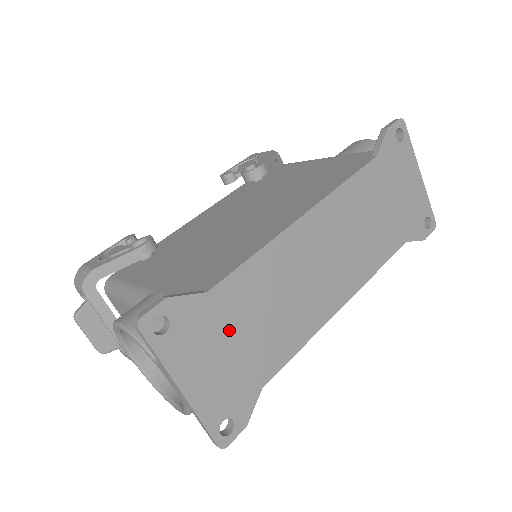
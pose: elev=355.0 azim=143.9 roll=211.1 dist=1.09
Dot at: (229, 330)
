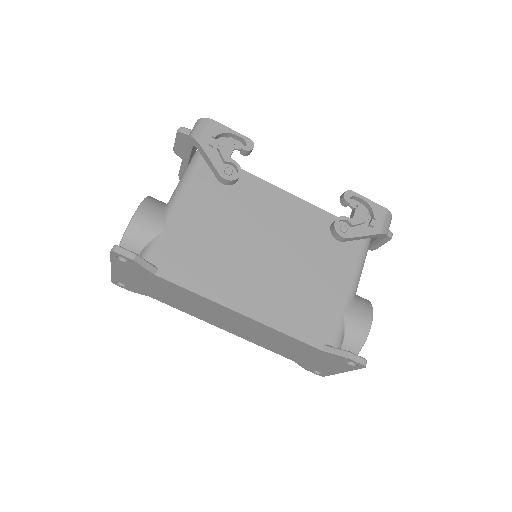
Dot at: (153, 284)
